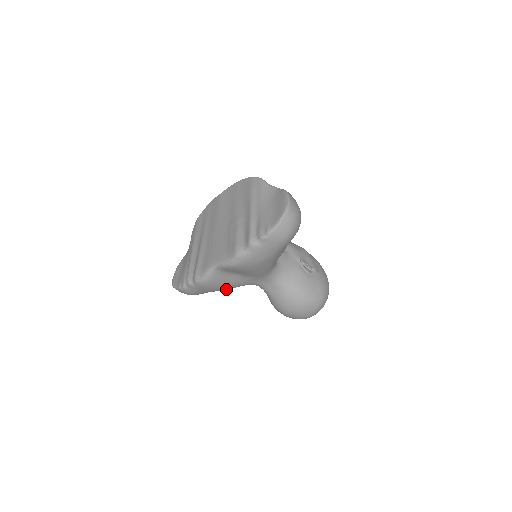
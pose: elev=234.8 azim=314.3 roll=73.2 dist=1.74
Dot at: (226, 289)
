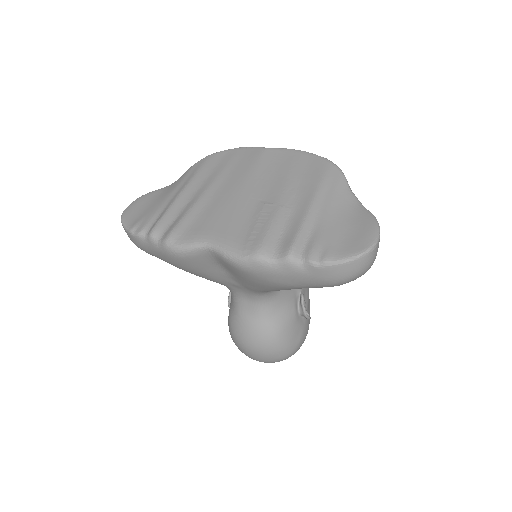
Dot at: occluded
